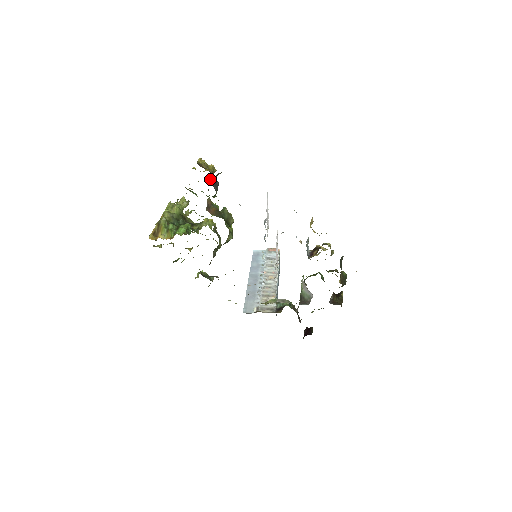
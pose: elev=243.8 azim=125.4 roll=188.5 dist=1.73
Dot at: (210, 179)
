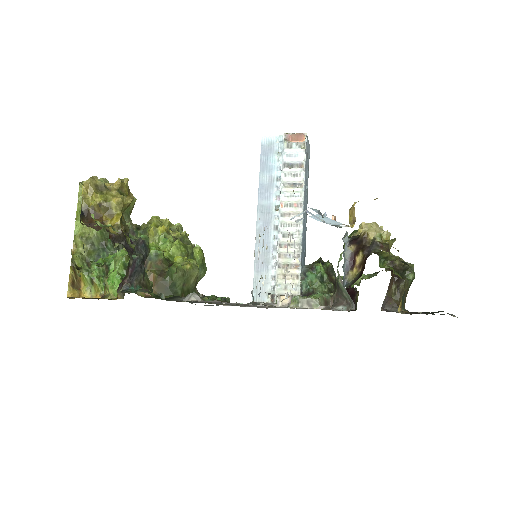
Dot at: occluded
